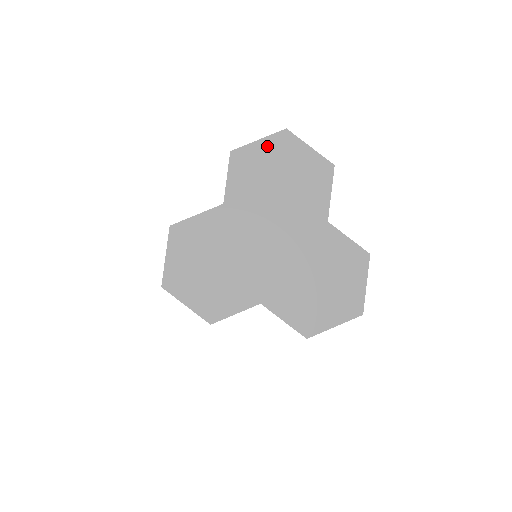
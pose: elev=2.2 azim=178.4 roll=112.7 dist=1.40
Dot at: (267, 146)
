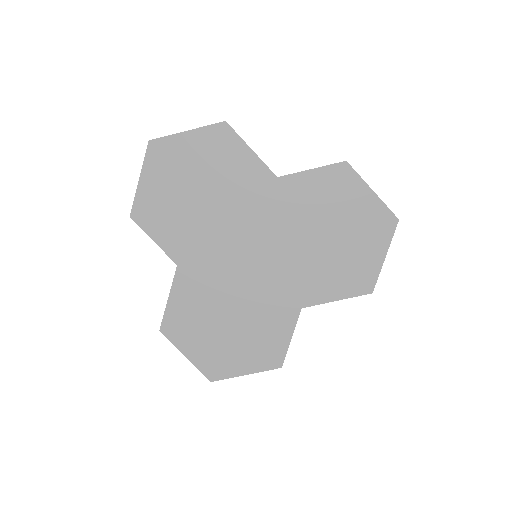
Dot at: (152, 176)
